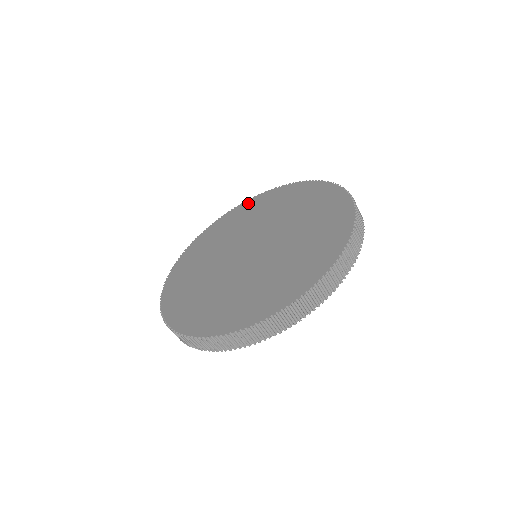
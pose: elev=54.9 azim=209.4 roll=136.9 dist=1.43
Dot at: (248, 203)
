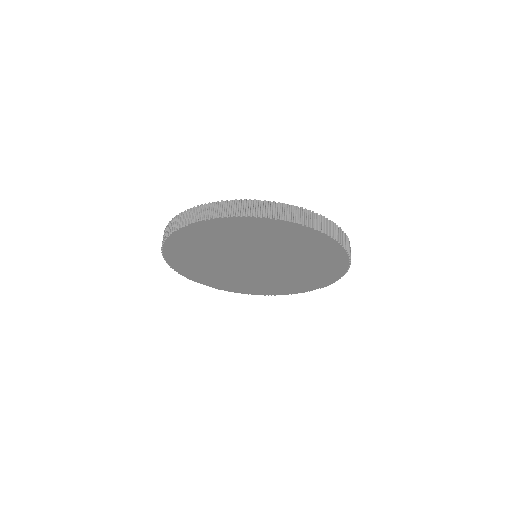
Dot at: occluded
